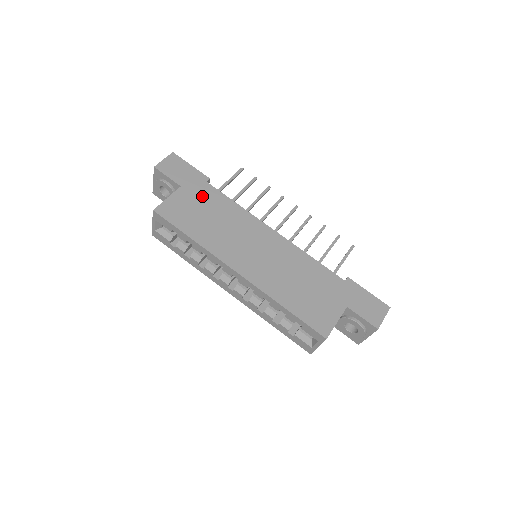
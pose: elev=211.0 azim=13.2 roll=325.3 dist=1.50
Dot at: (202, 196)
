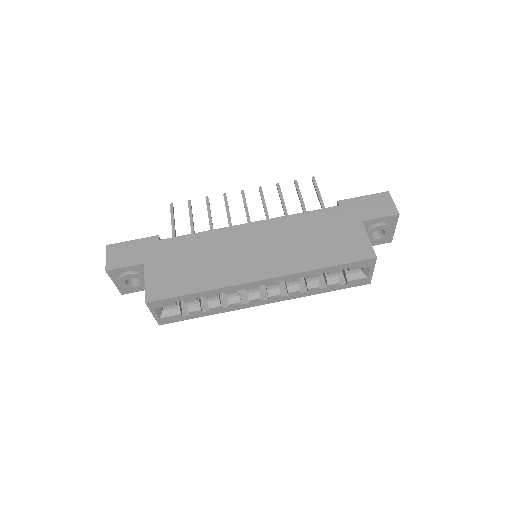
Dot at: (168, 254)
